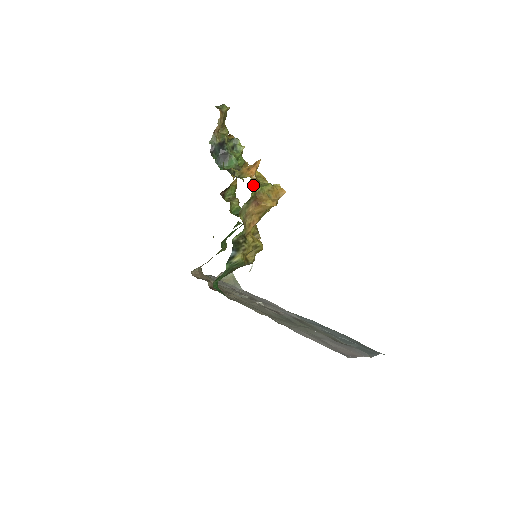
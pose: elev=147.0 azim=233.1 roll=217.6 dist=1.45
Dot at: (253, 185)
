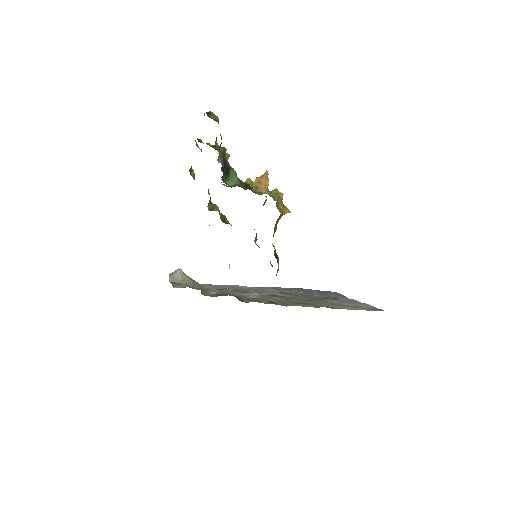
Dot at: occluded
